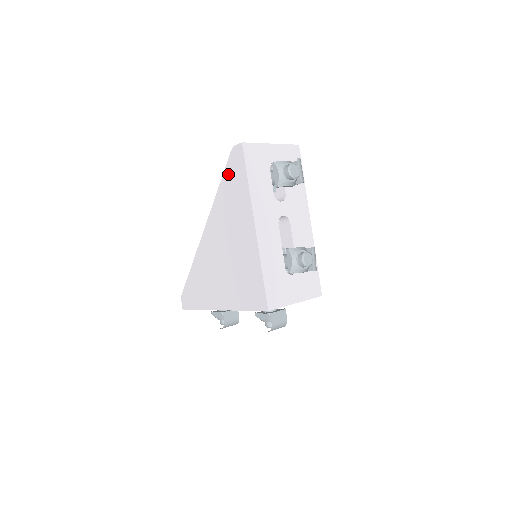
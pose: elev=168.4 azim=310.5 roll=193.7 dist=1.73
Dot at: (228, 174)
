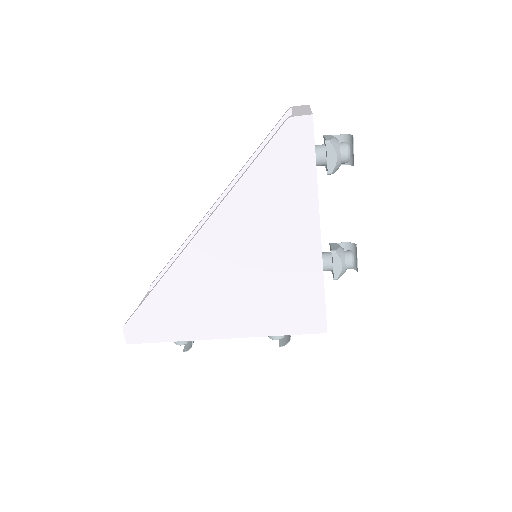
Dot at: (272, 157)
